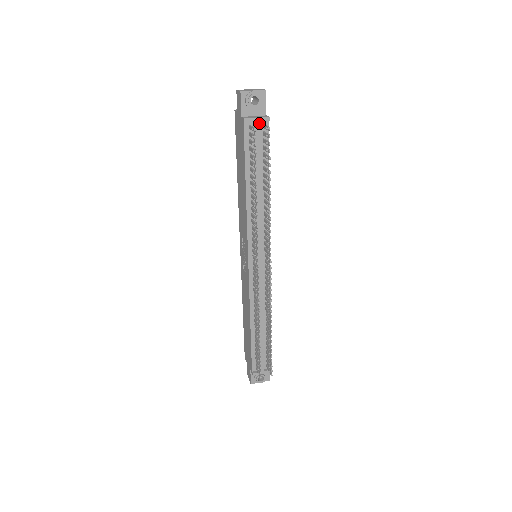
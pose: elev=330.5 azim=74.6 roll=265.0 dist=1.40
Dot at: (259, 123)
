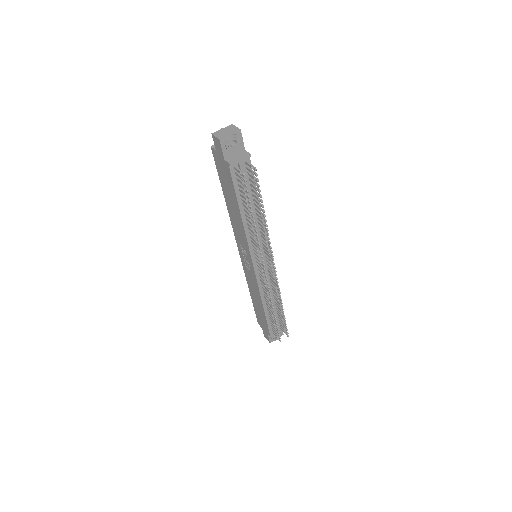
Dot at: (243, 162)
